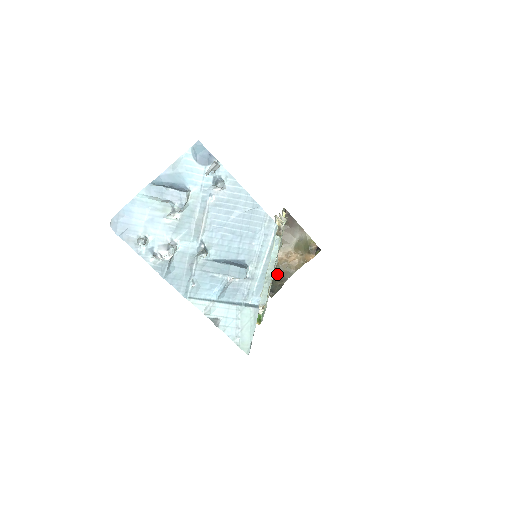
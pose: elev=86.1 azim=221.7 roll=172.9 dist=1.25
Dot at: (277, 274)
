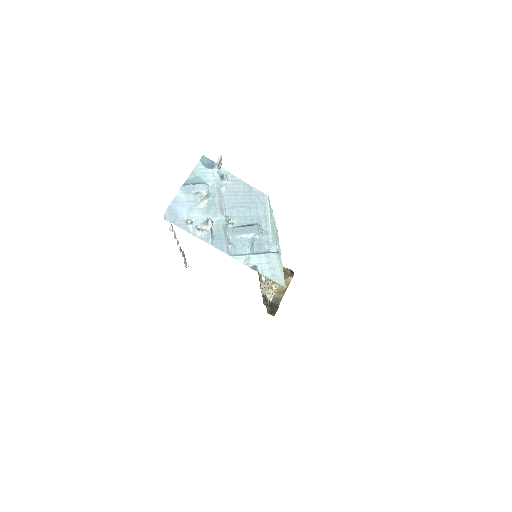
Dot at: (270, 303)
